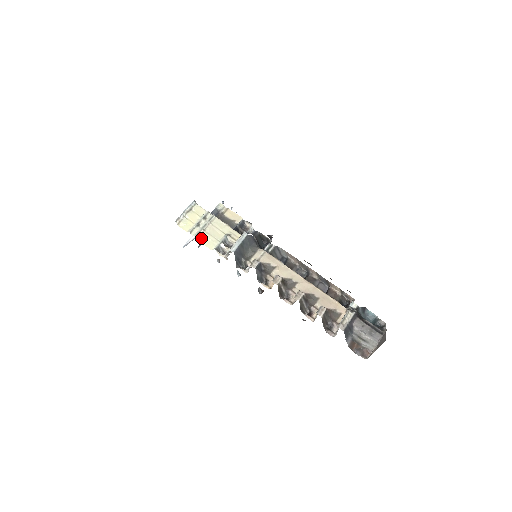
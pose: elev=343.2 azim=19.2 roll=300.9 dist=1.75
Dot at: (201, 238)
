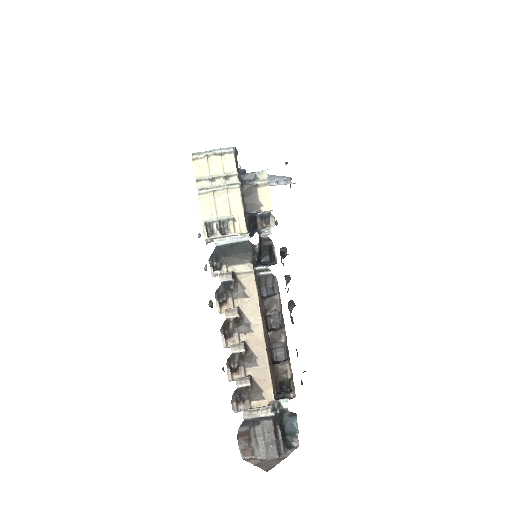
Dot at: (202, 197)
